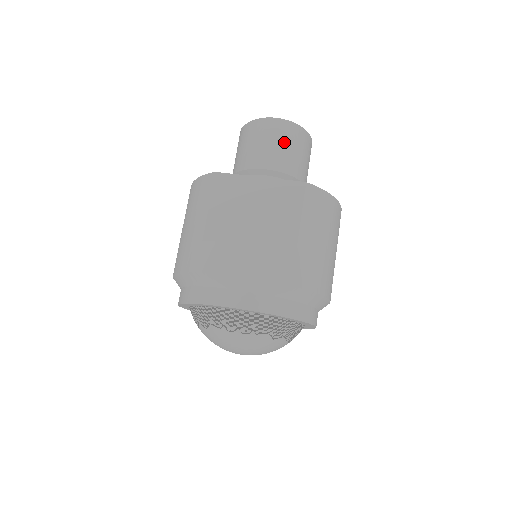
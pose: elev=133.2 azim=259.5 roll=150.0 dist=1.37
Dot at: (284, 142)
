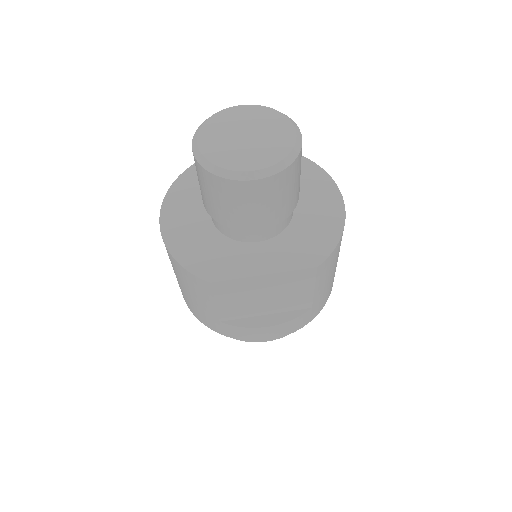
Dot at: (274, 198)
